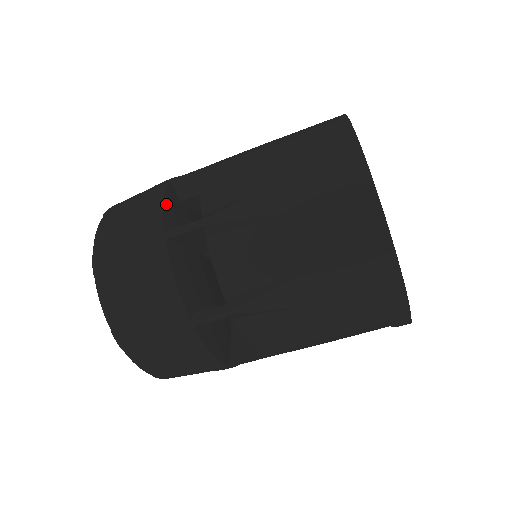
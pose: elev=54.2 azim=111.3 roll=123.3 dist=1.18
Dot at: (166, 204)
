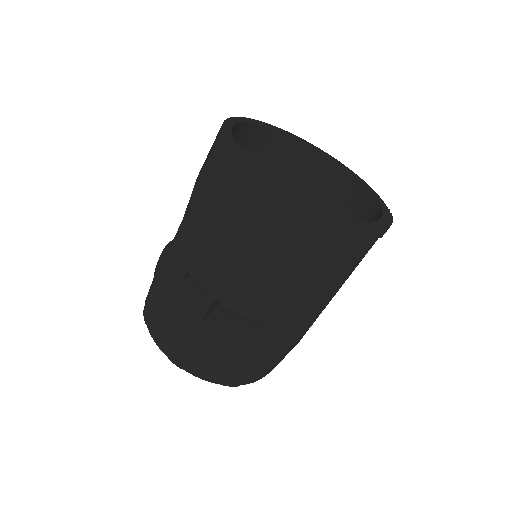
Dot at: (177, 298)
